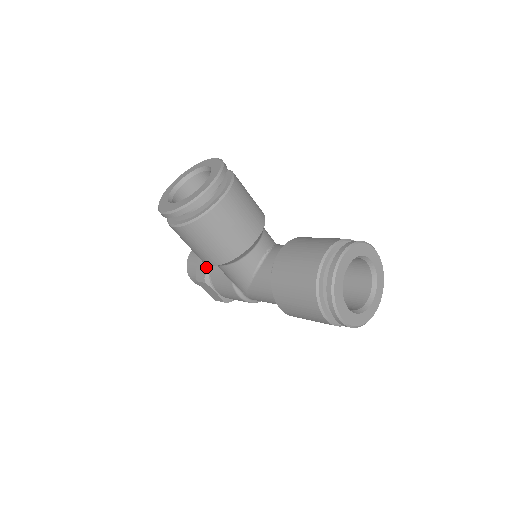
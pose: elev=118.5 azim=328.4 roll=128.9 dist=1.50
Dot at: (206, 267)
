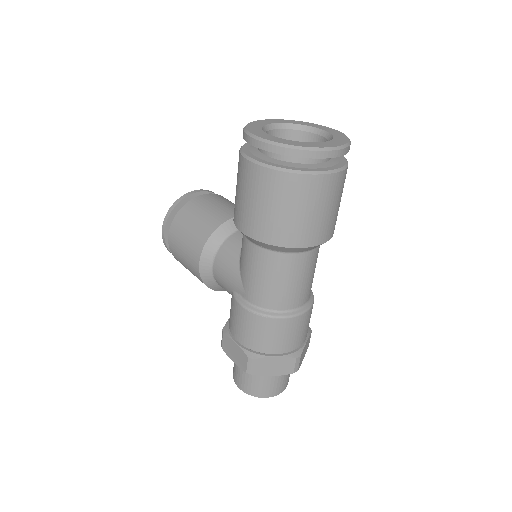
Dot at: occluded
